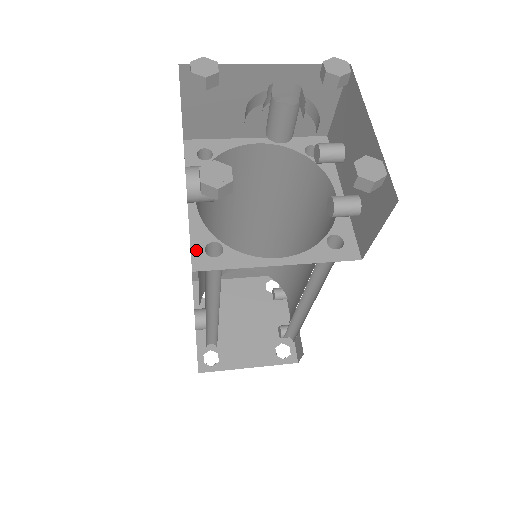
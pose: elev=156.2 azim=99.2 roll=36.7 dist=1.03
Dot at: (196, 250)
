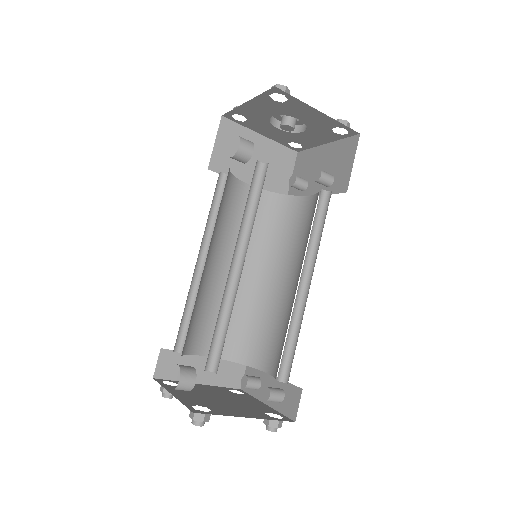
Dot at: occluded
